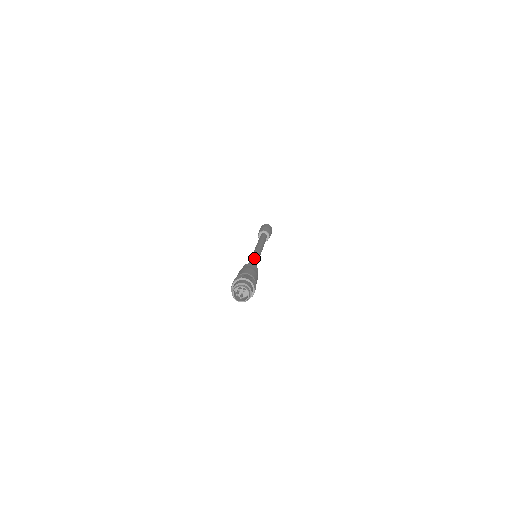
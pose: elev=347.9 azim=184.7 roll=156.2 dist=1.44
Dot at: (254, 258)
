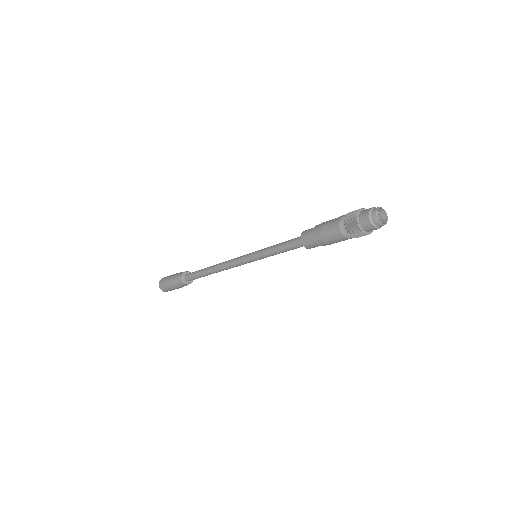
Dot at: occluded
